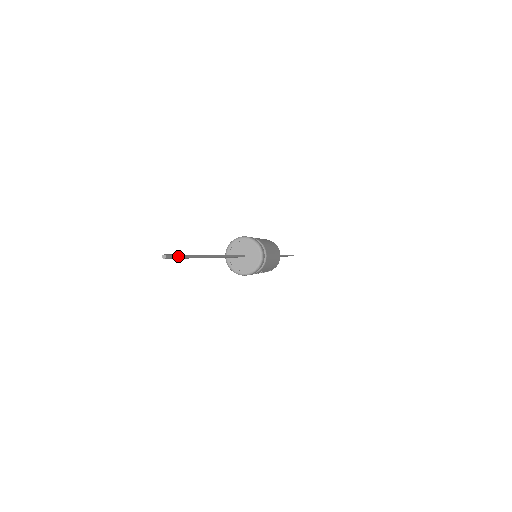
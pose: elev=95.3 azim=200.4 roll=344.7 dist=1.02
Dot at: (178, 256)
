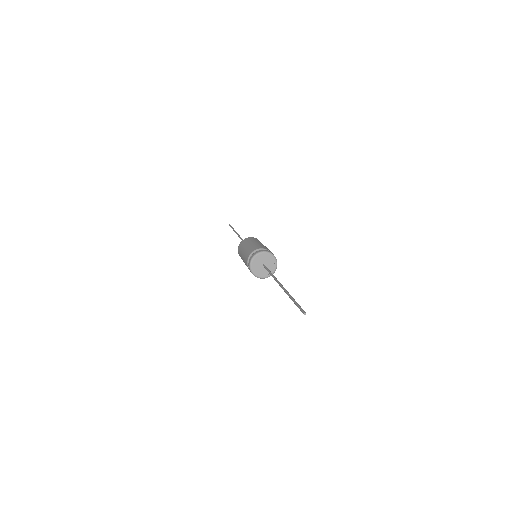
Dot at: (300, 306)
